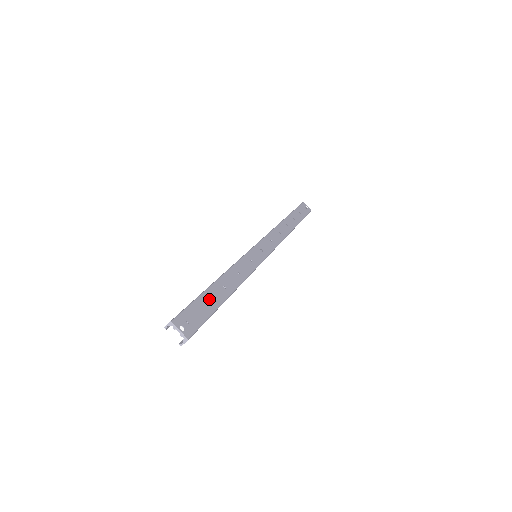
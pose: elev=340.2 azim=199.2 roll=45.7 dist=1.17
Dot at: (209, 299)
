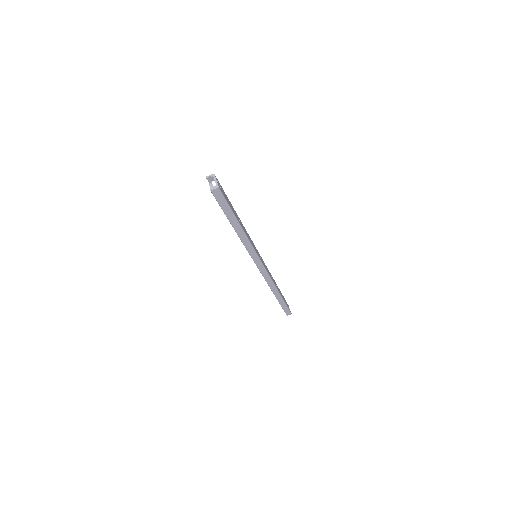
Dot at: occluded
